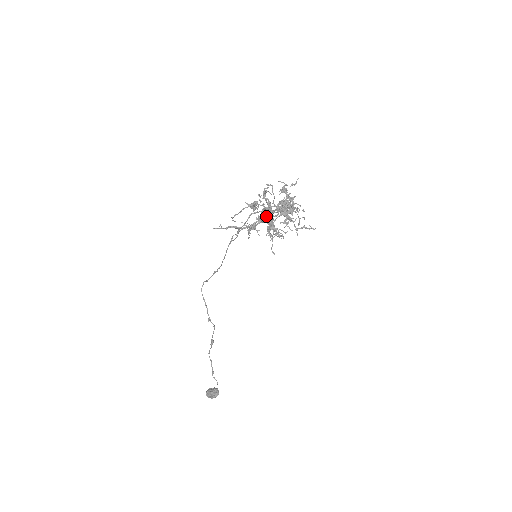
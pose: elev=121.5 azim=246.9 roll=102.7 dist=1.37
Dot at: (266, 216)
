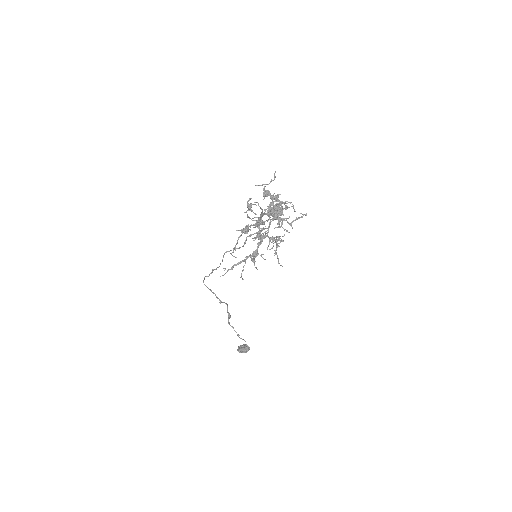
Dot at: (263, 236)
